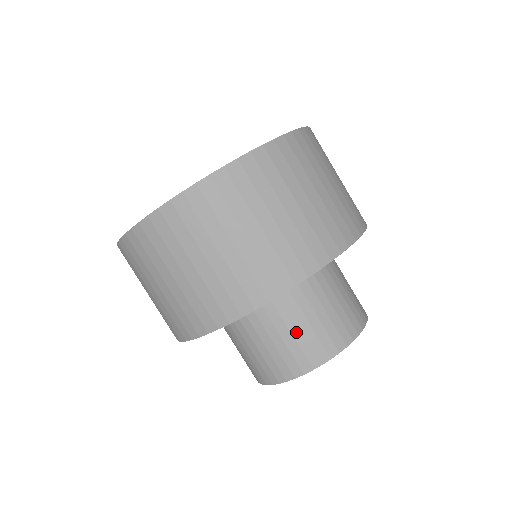
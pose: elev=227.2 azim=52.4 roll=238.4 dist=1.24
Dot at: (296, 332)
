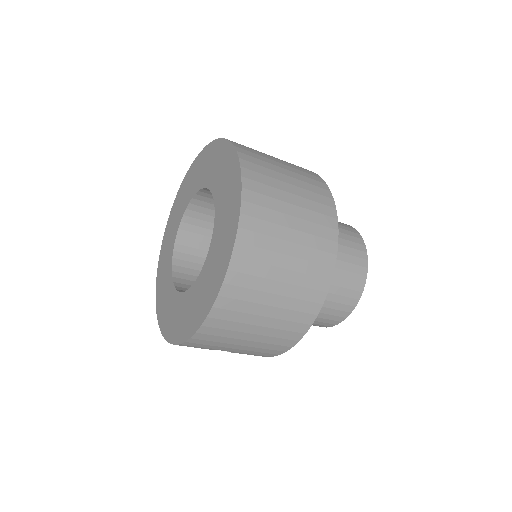
Dot at: (342, 265)
